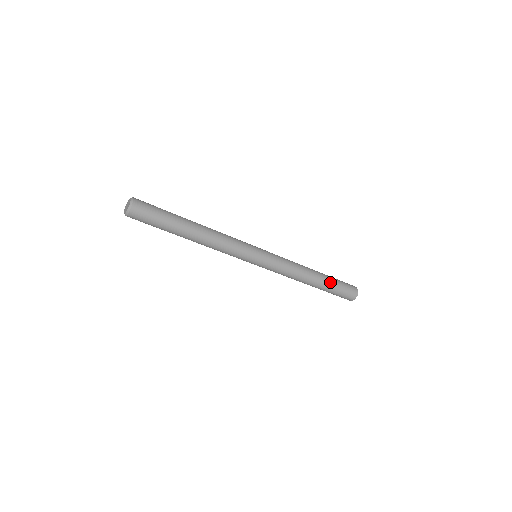
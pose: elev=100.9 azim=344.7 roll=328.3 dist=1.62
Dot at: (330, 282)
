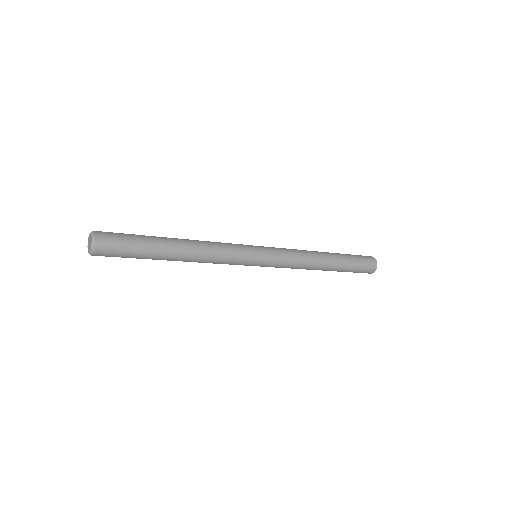
Dot at: (344, 265)
